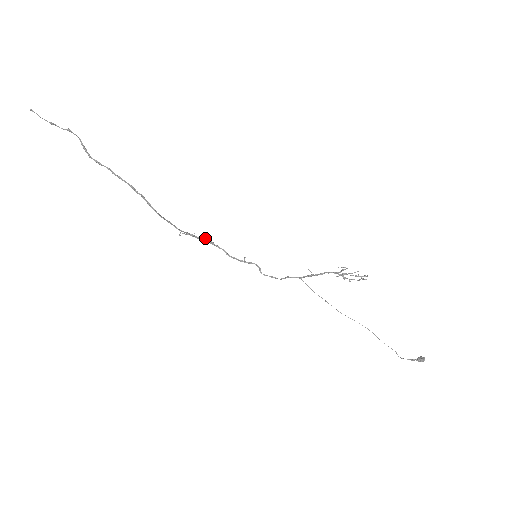
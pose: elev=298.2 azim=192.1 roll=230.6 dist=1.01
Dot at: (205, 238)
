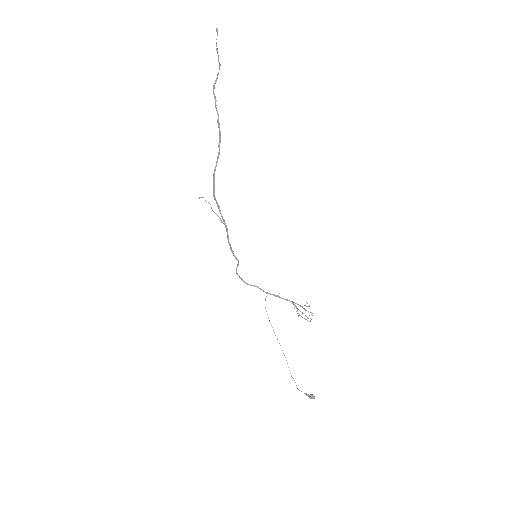
Dot at: occluded
